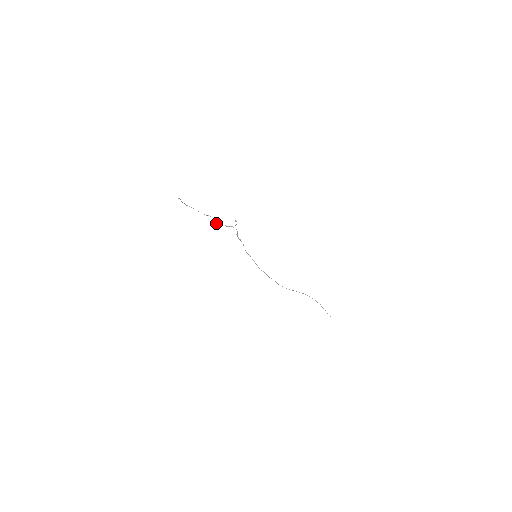
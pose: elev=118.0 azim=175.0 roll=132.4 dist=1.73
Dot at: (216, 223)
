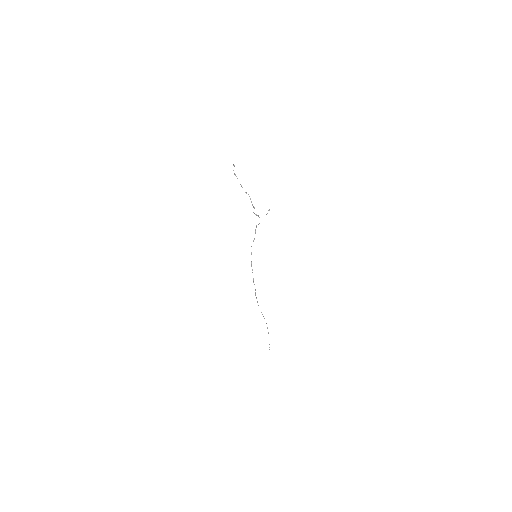
Dot at: occluded
